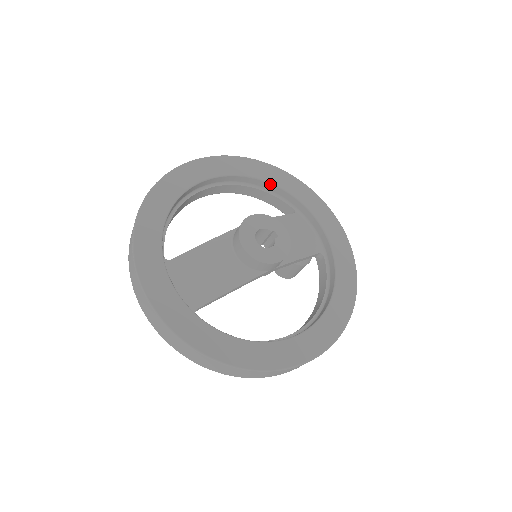
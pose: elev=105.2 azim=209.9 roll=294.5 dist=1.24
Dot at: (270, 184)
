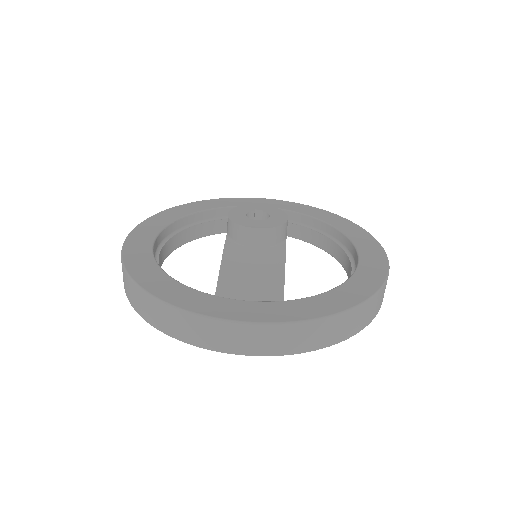
Dot at: (197, 213)
